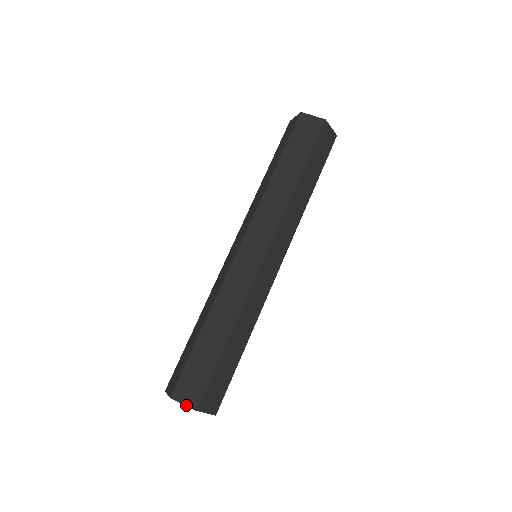
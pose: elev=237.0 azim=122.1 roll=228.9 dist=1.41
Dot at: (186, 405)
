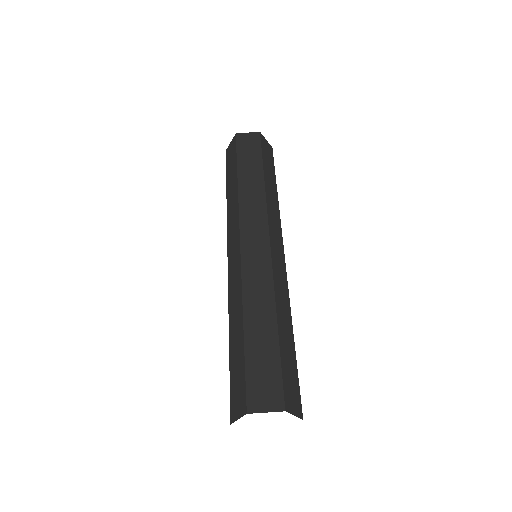
Dot at: (297, 416)
